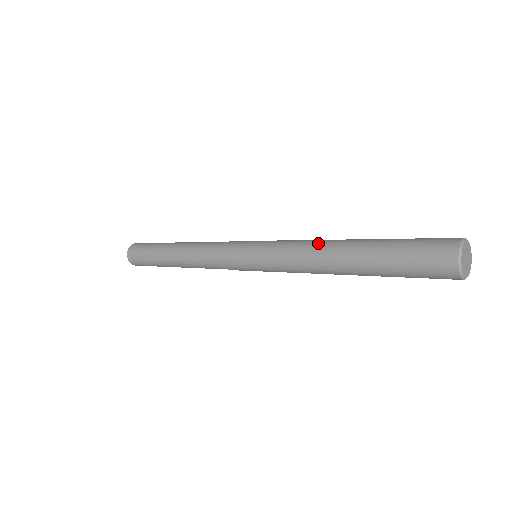
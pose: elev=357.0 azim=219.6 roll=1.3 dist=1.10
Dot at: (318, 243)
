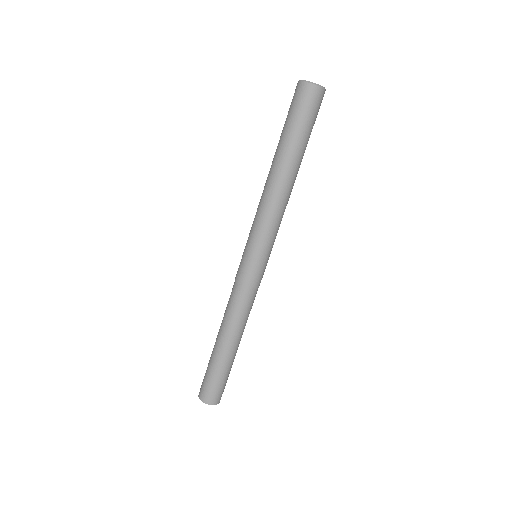
Dot at: occluded
